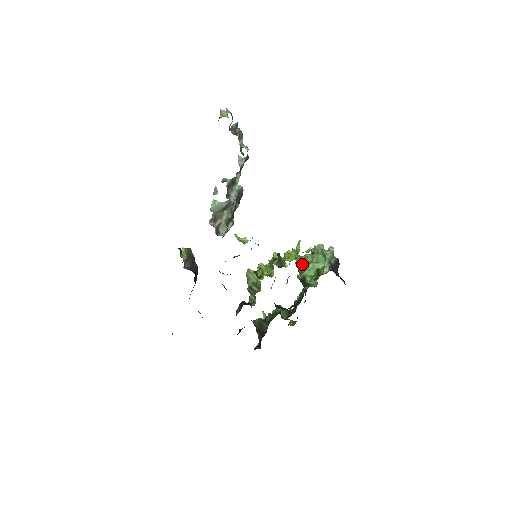
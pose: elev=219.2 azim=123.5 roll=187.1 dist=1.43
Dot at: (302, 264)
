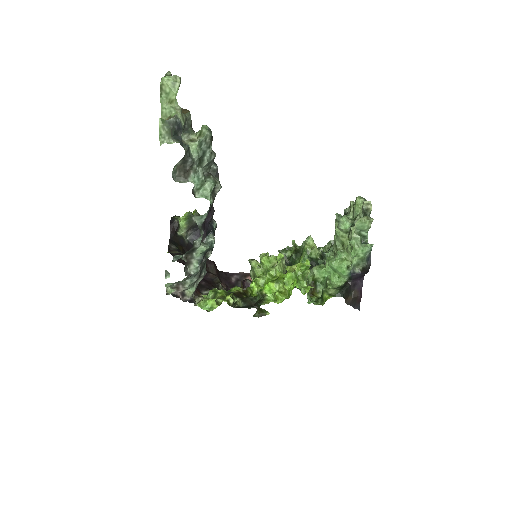
Dot at: occluded
